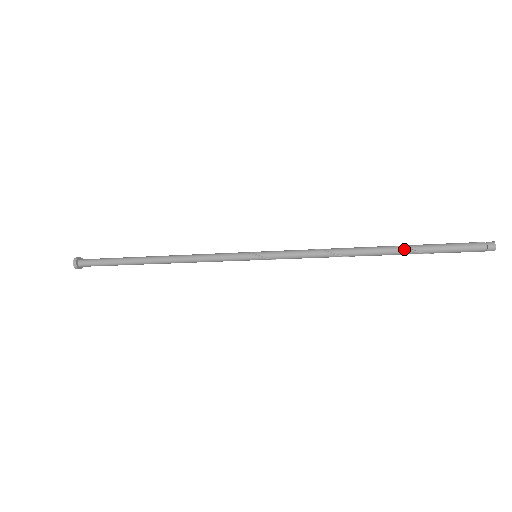
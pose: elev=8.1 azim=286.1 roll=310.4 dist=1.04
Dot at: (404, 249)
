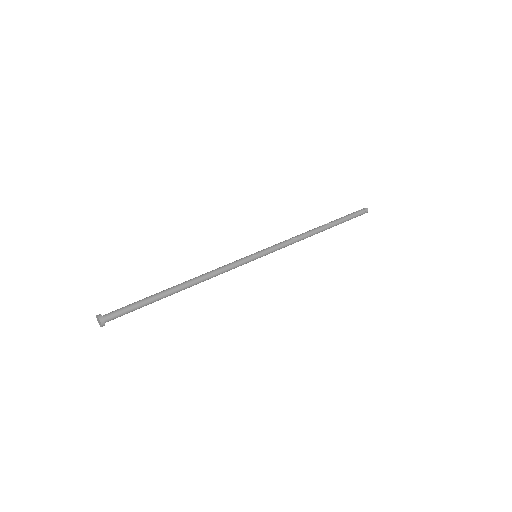
Dot at: (334, 224)
